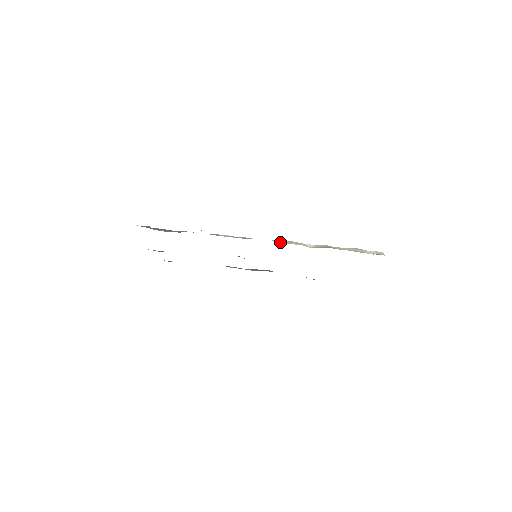
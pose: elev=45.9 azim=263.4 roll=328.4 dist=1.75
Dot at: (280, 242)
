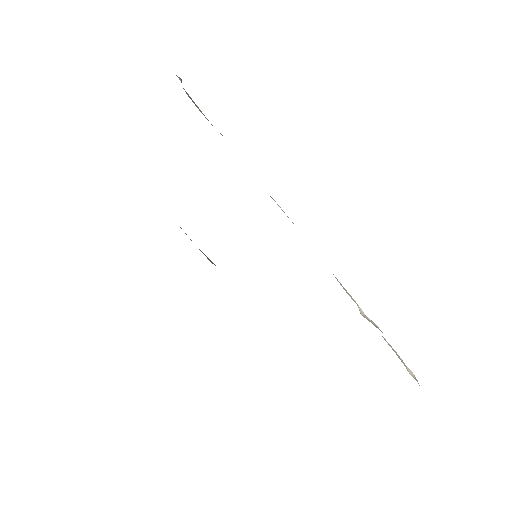
Dot at: occluded
